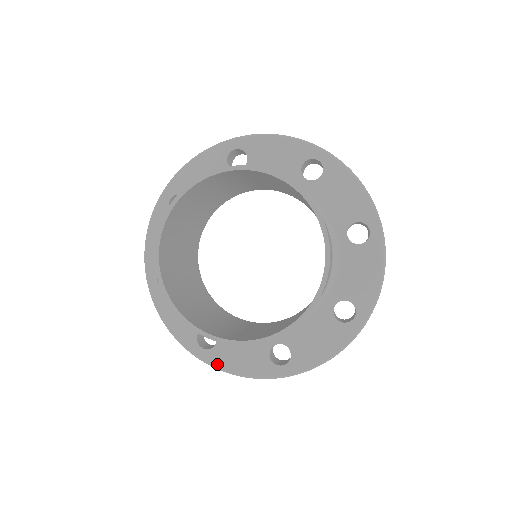
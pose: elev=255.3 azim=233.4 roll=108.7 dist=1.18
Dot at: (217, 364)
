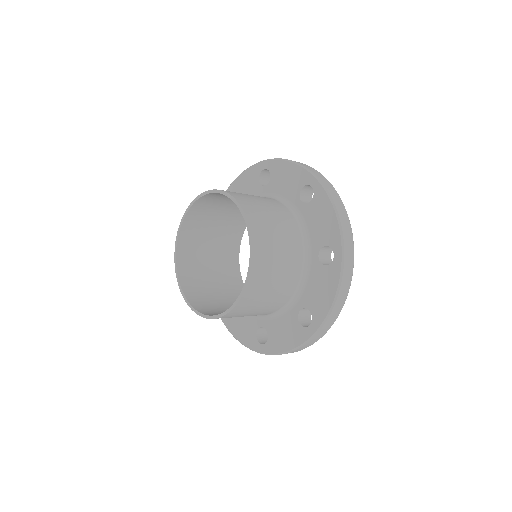
Dot at: (229, 328)
